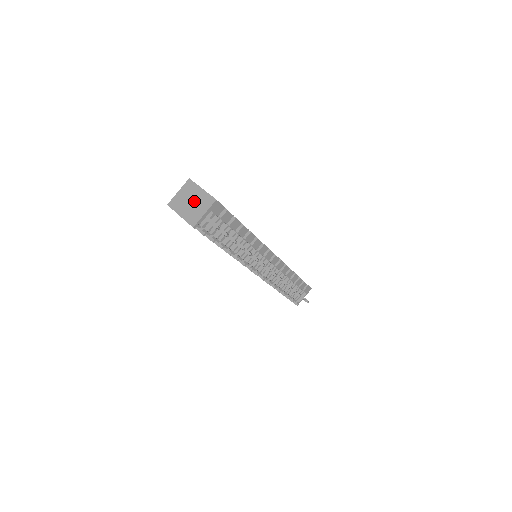
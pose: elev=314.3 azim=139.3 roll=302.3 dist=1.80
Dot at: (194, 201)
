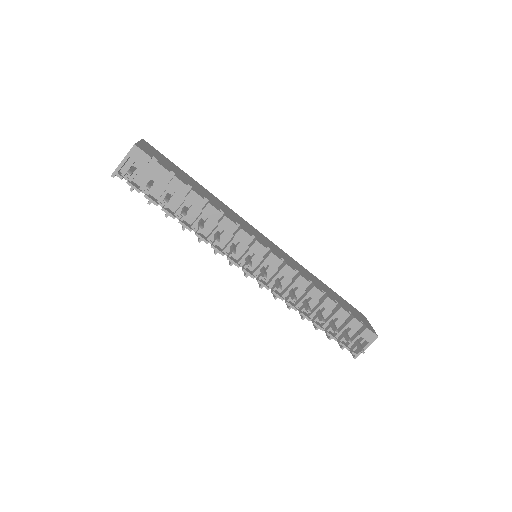
Dot at: occluded
